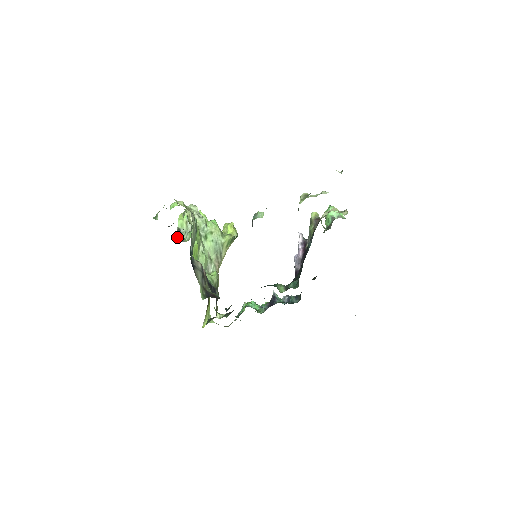
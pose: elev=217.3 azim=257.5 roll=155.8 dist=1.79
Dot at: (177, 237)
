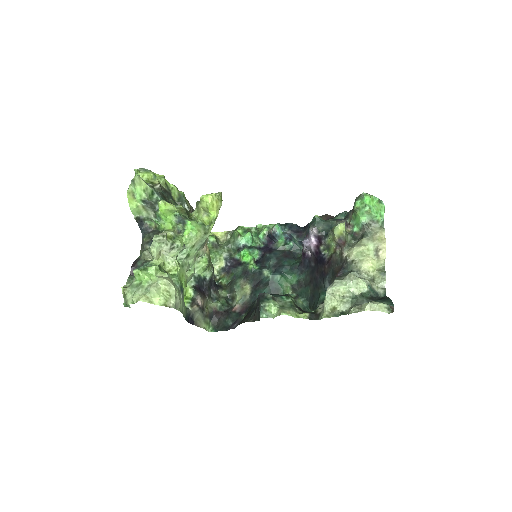
Dot at: occluded
